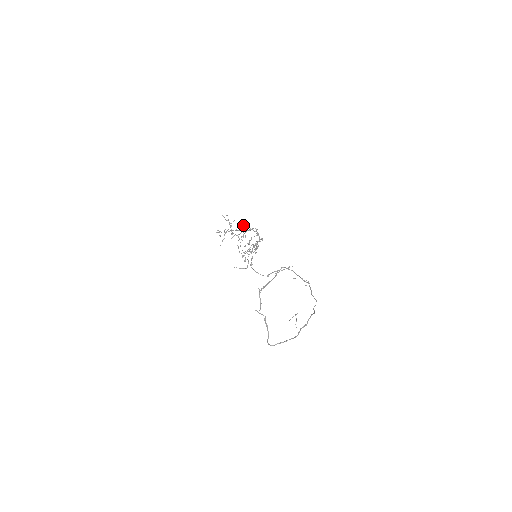
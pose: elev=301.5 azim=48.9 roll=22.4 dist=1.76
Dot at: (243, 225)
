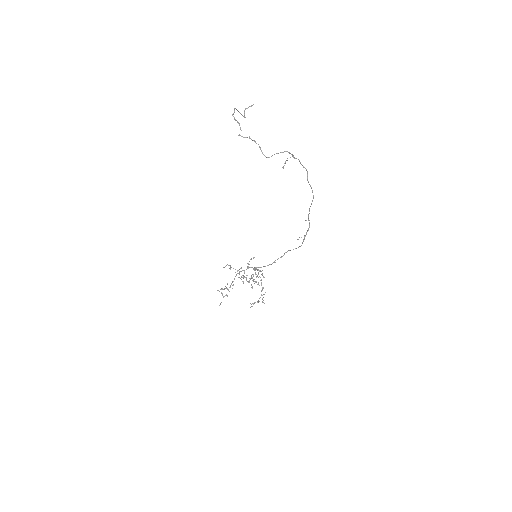
Dot at: (241, 277)
